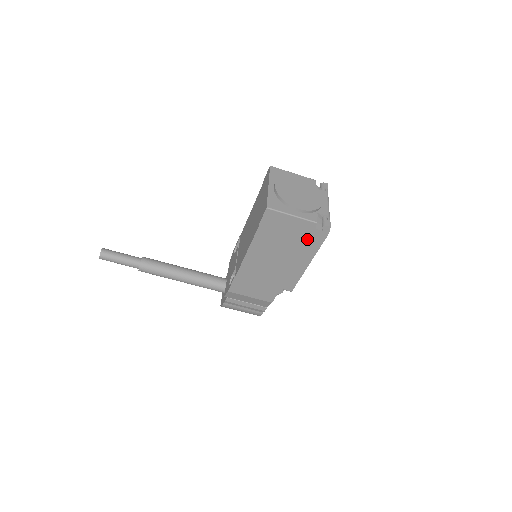
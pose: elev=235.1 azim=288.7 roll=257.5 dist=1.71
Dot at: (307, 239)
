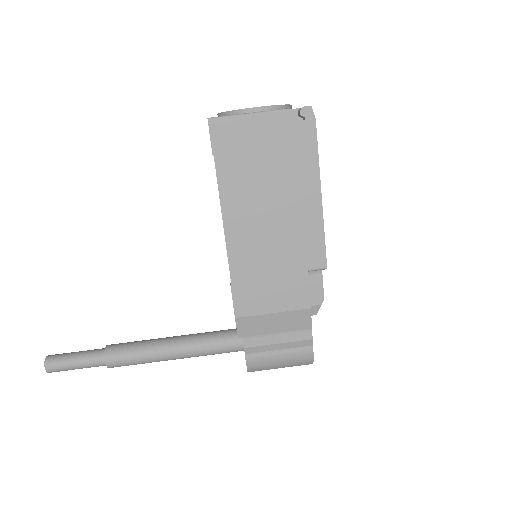
Dot at: (292, 147)
